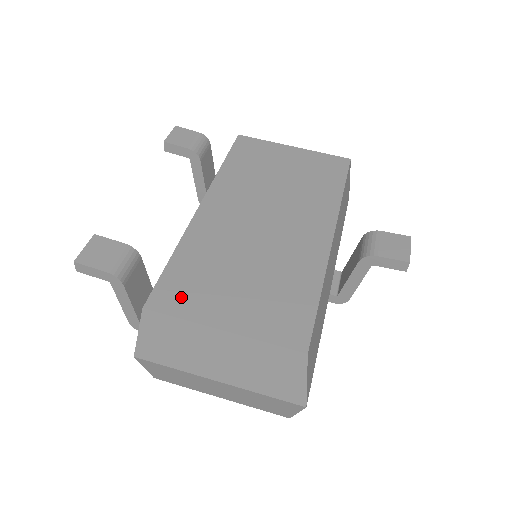
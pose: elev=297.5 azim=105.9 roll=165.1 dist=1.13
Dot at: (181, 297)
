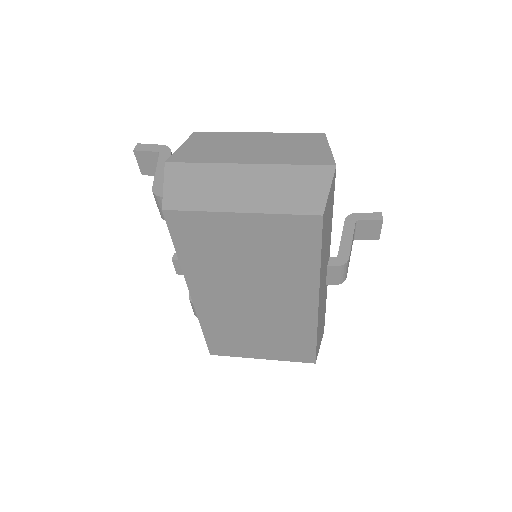
Dot at: occluded
